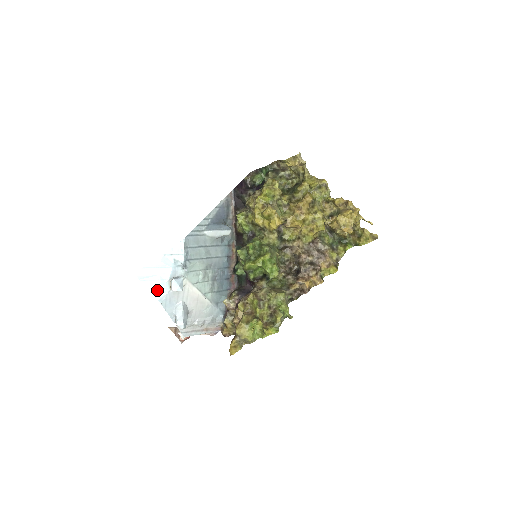
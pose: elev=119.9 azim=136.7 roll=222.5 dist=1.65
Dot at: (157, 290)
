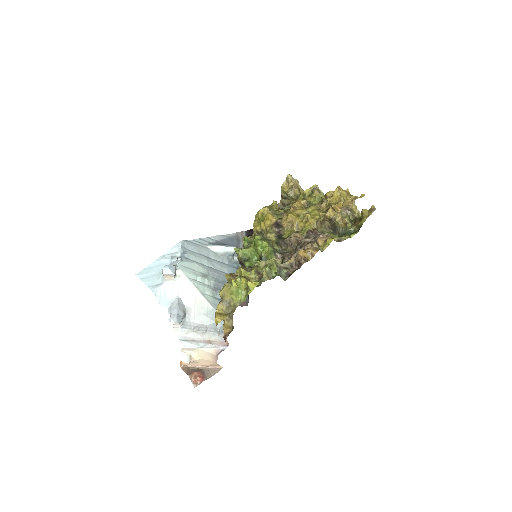
Dot at: (153, 284)
